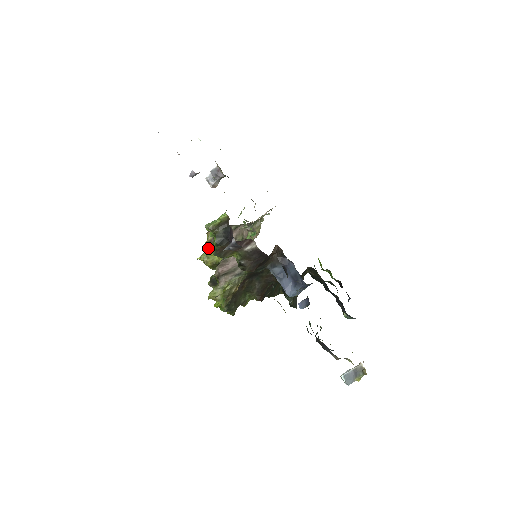
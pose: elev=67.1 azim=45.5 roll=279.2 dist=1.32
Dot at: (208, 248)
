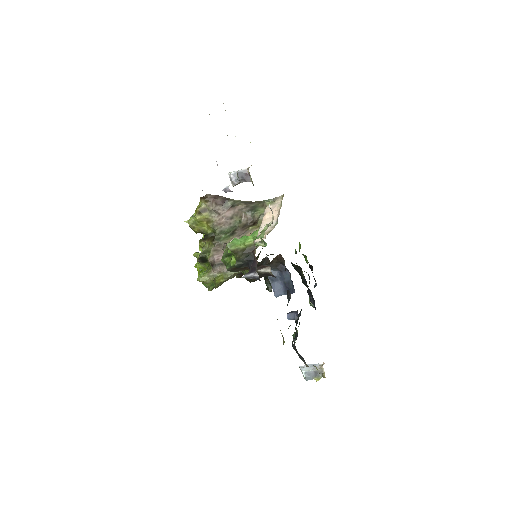
Dot at: (199, 216)
